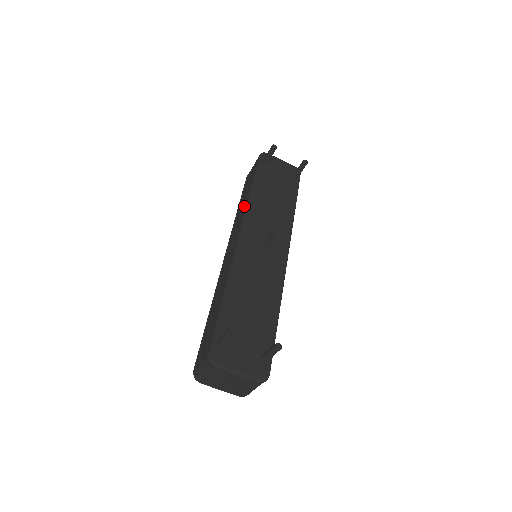
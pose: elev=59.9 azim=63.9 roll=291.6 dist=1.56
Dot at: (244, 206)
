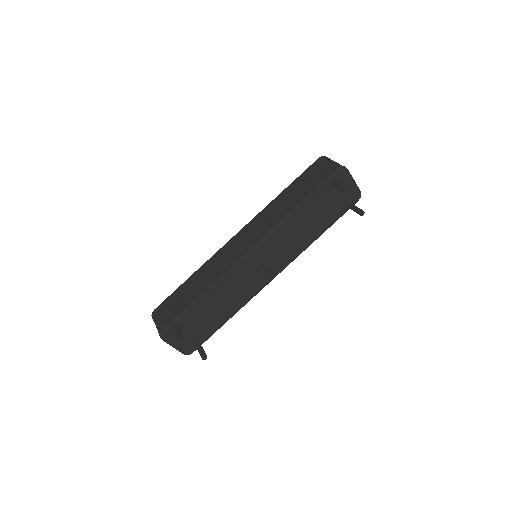
Dot at: (280, 215)
